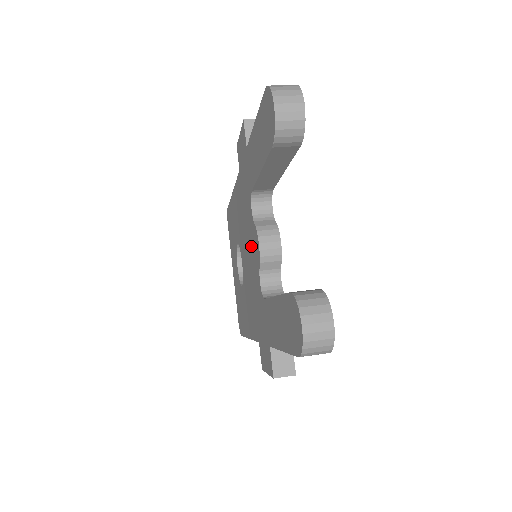
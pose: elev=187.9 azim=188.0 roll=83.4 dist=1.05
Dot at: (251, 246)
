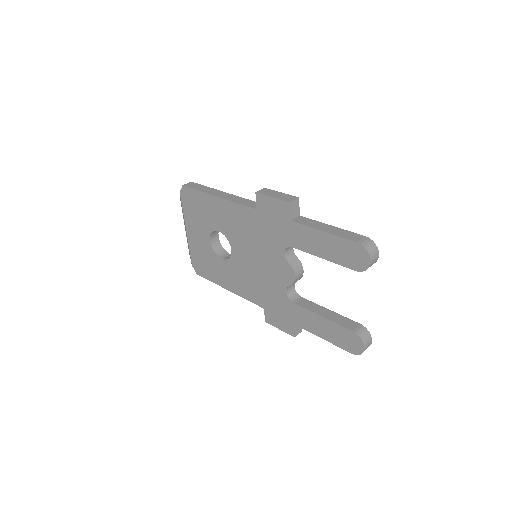
Dot at: (272, 265)
